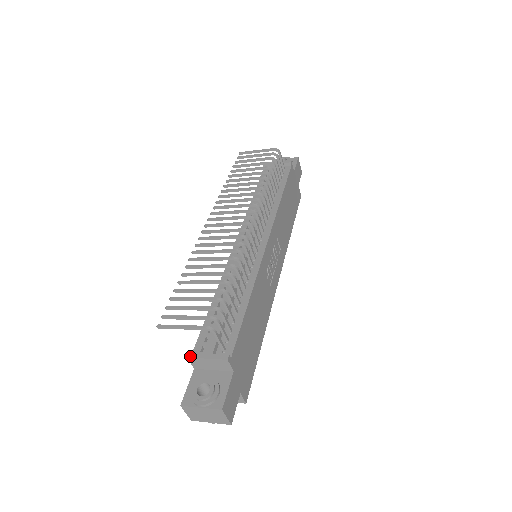
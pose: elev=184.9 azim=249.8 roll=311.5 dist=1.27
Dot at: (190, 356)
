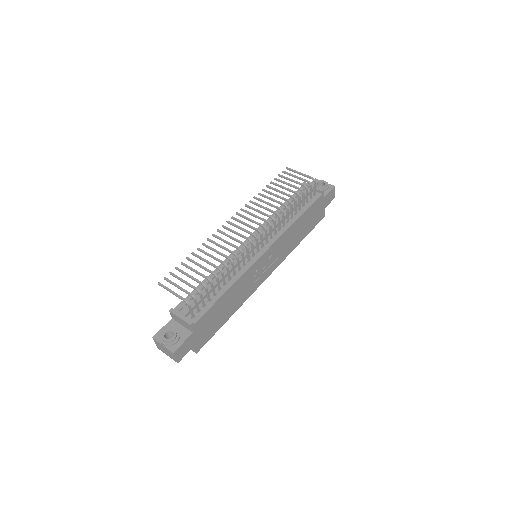
Dot at: (171, 311)
